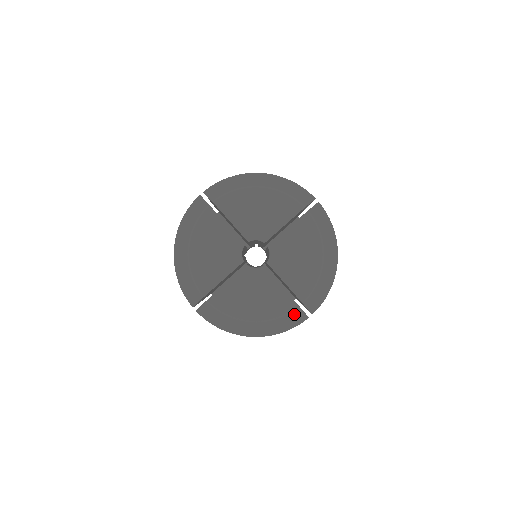
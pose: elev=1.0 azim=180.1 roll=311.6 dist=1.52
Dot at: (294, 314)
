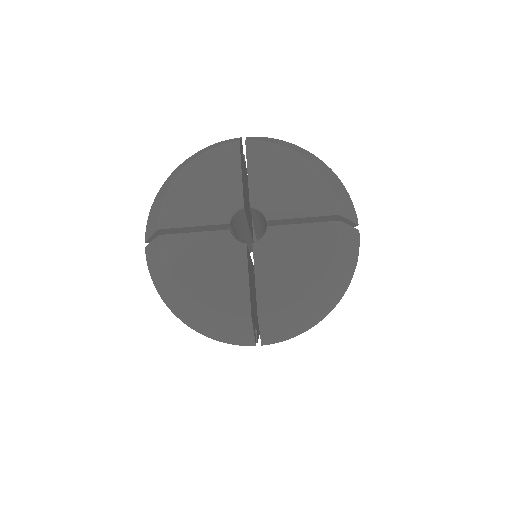
Dot at: (344, 235)
